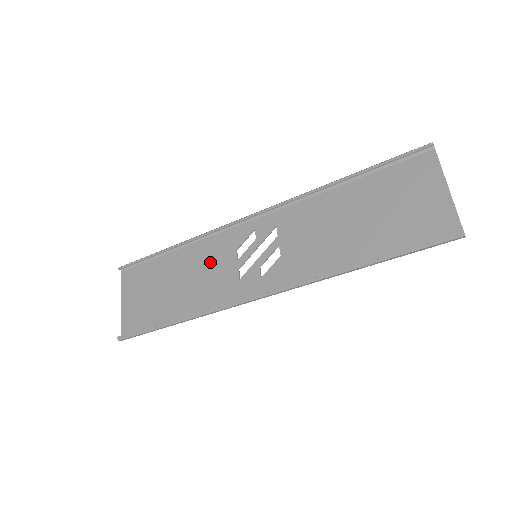
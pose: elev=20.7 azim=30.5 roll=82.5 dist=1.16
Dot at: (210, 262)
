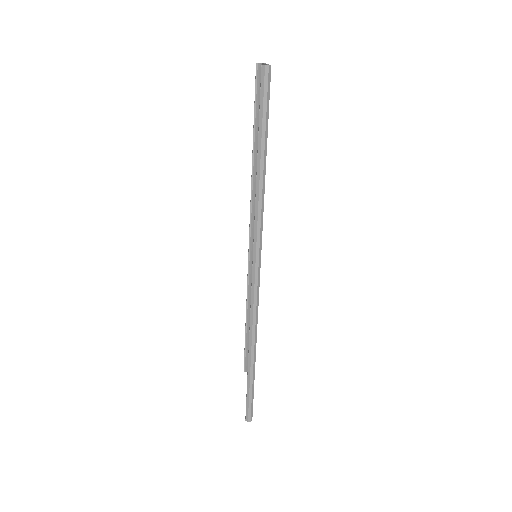
Dot at: occluded
